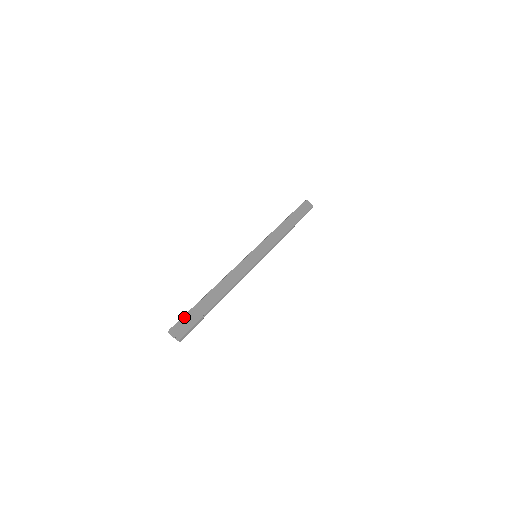
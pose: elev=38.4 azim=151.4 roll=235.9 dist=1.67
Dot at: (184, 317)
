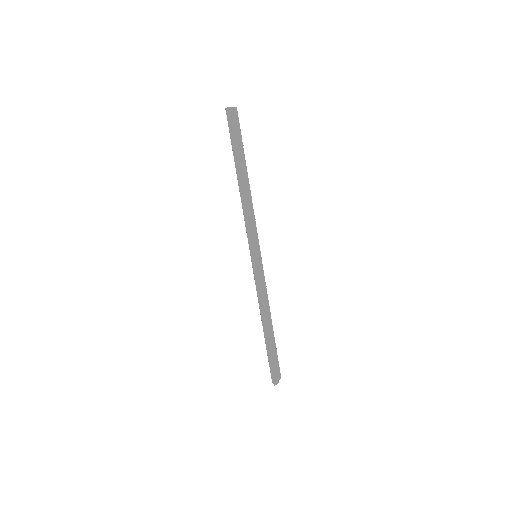
Dot at: (272, 367)
